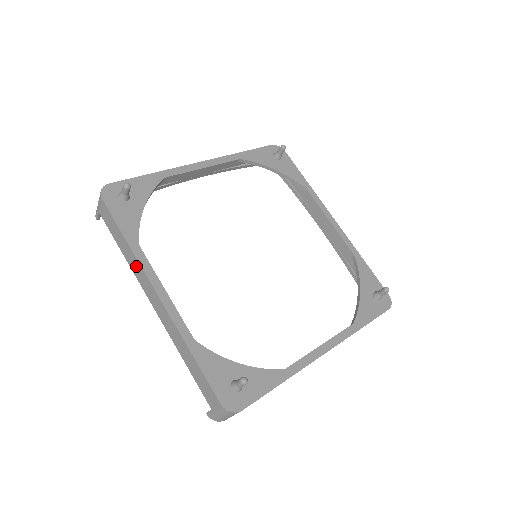
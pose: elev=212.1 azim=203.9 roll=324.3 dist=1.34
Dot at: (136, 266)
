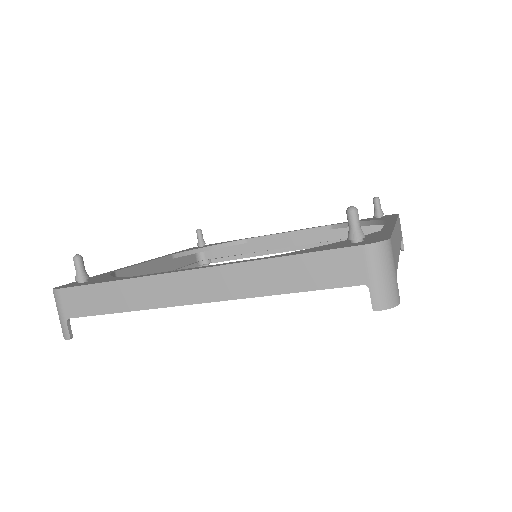
Dot at: (145, 290)
